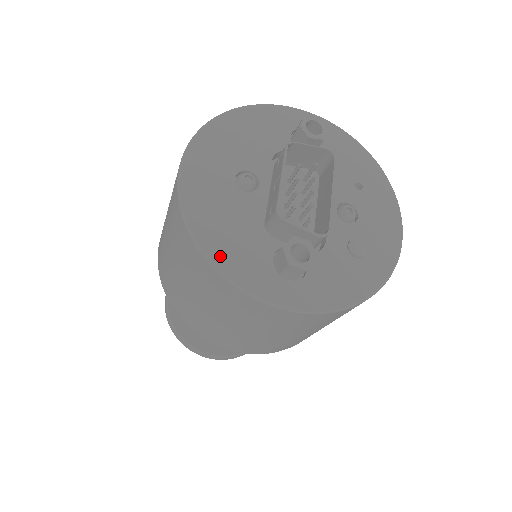
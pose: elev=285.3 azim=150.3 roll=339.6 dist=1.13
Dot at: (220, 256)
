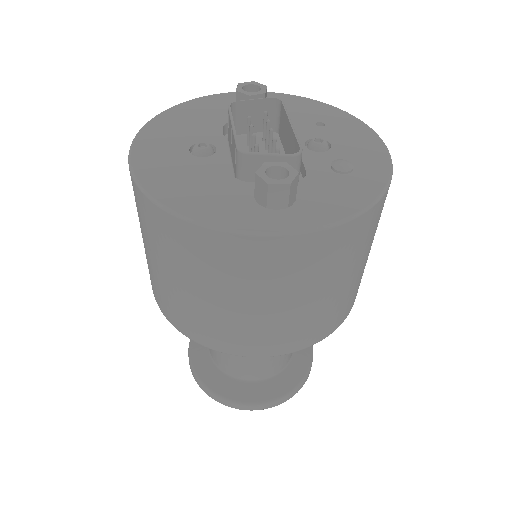
Dot at: (194, 211)
